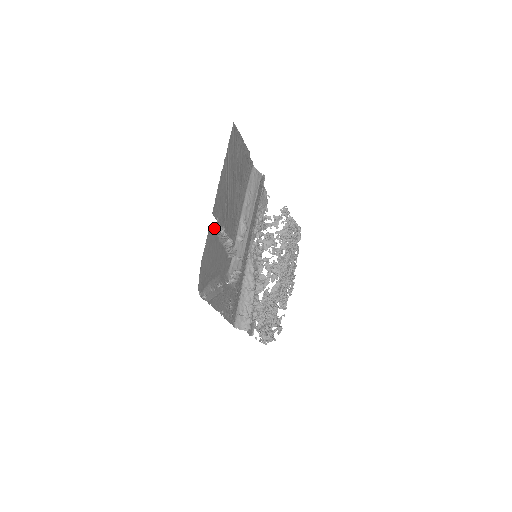
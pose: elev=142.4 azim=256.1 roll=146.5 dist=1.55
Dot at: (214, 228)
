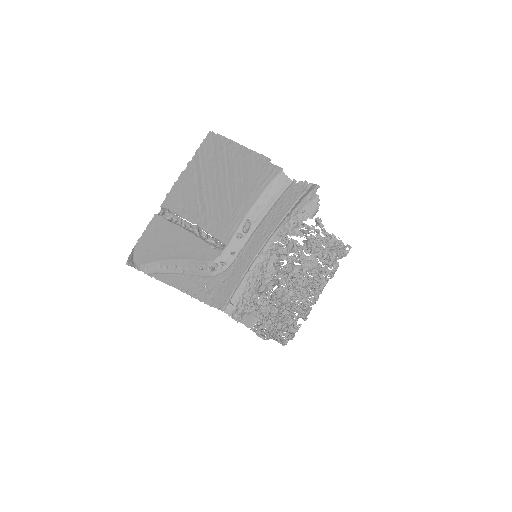
Dot at: (165, 218)
